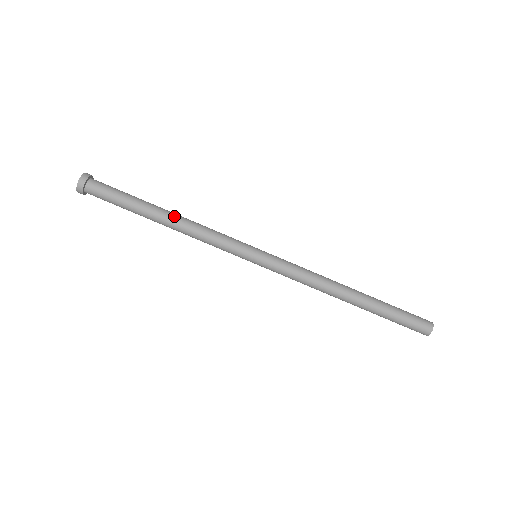
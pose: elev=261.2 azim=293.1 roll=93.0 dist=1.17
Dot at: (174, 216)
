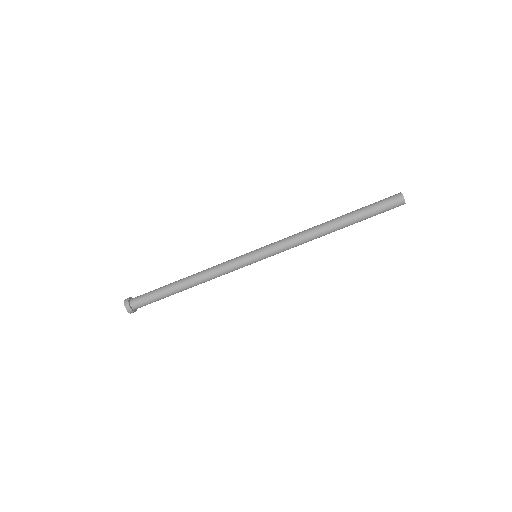
Dot at: (190, 277)
